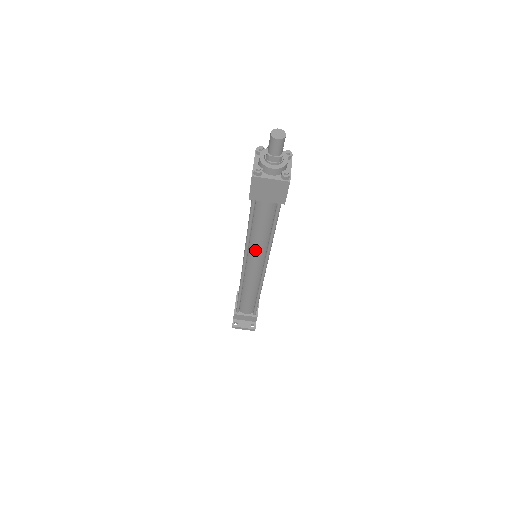
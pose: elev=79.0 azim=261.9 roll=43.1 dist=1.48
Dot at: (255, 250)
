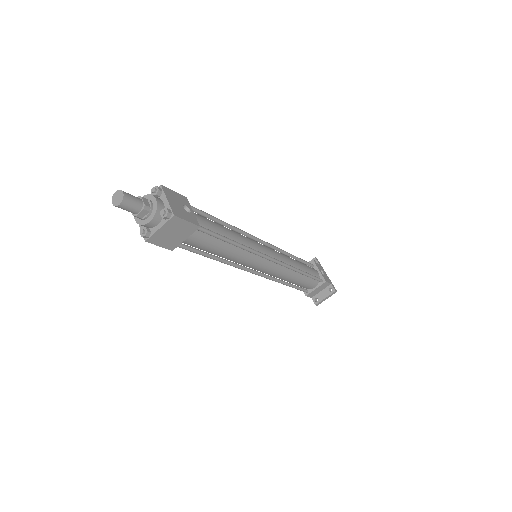
Dot at: (241, 261)
